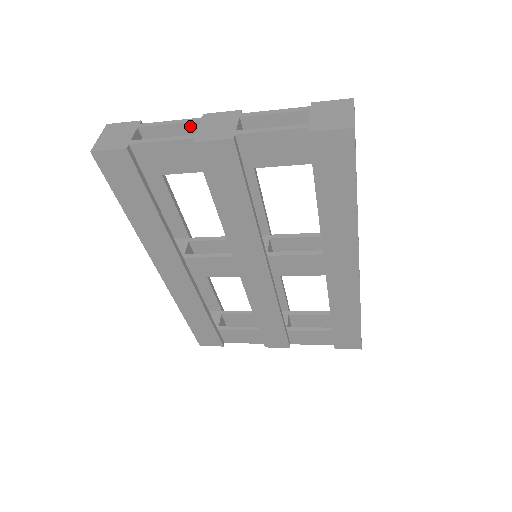
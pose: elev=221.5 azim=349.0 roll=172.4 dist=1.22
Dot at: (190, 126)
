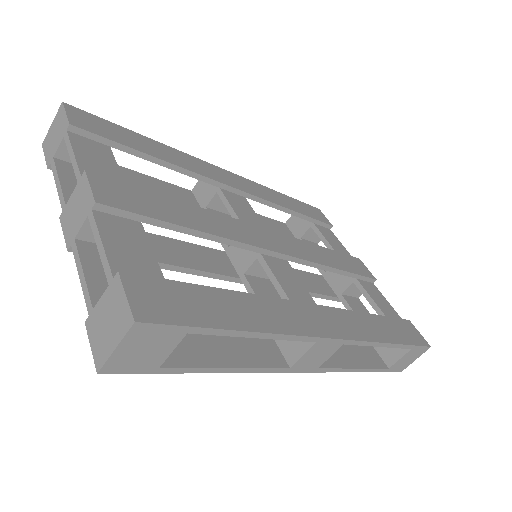
Dot at: occluded
